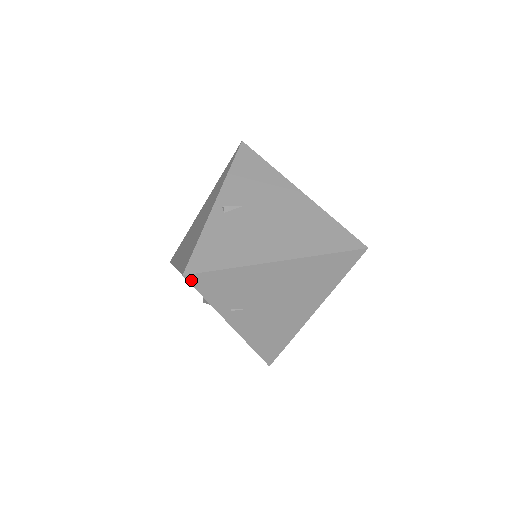
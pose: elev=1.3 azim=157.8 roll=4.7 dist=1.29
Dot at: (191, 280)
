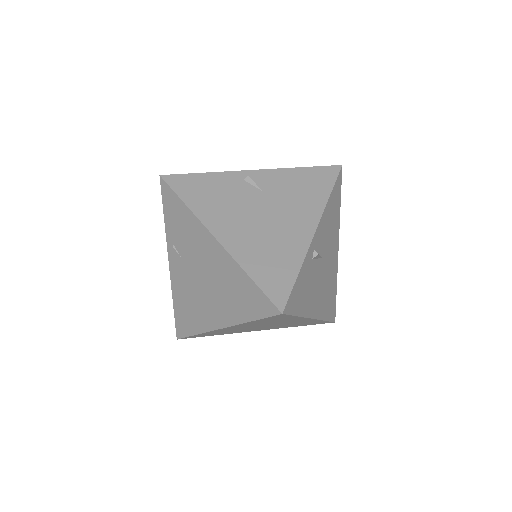
Dot at: (162, 186)
